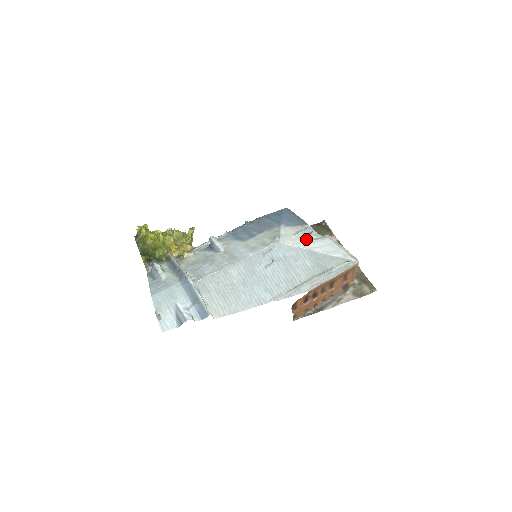
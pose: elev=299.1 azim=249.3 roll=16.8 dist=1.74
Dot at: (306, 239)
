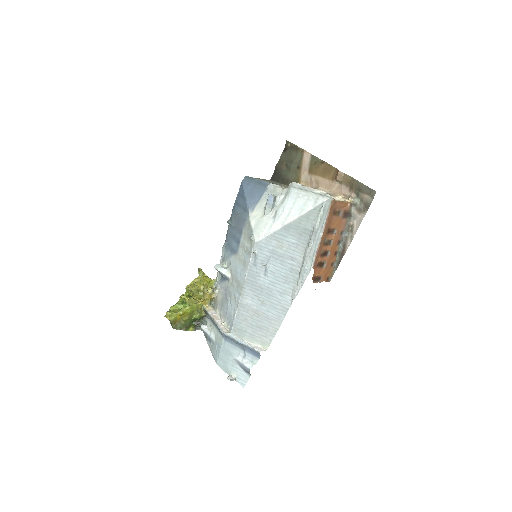
Dot at: (275, 211)
